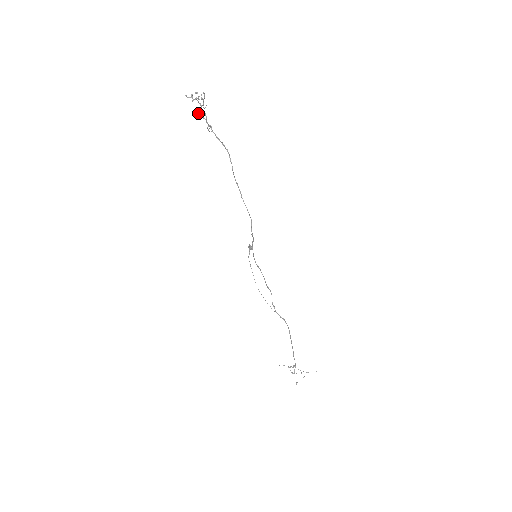
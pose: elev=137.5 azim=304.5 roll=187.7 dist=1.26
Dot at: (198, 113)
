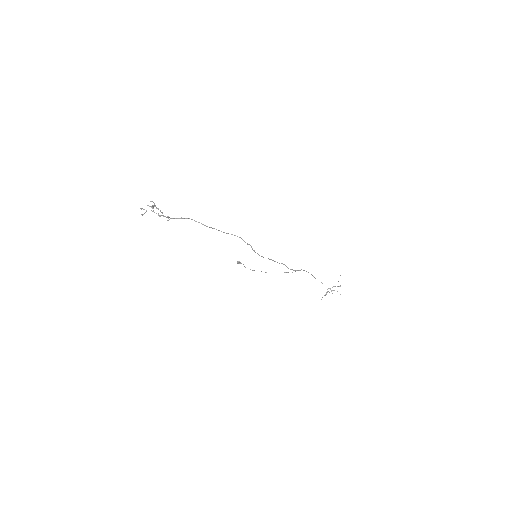
Dot at: occluded
